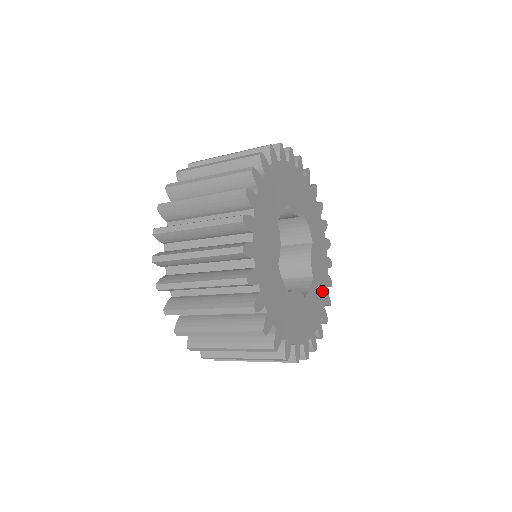
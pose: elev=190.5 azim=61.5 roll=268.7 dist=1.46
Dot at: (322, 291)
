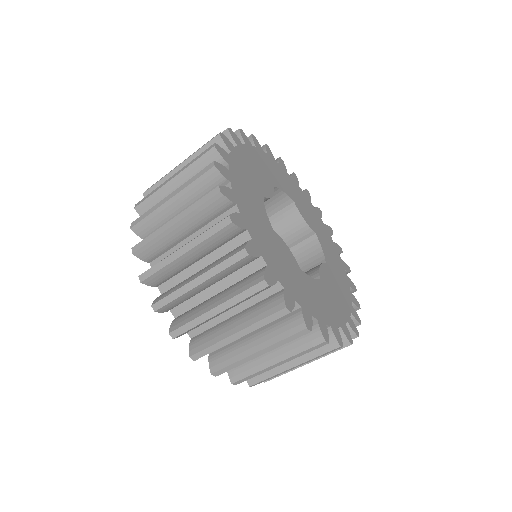
Dot at: (336, 312)
